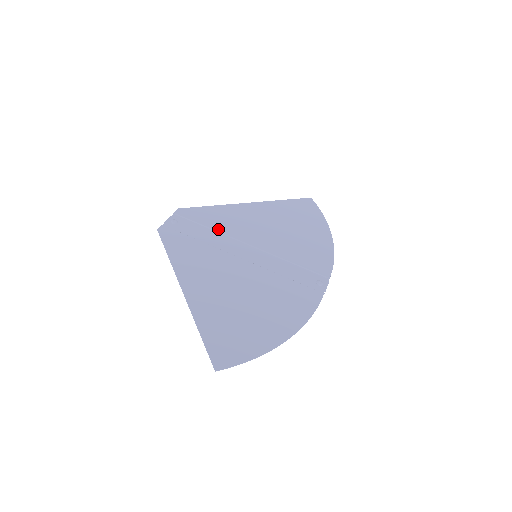
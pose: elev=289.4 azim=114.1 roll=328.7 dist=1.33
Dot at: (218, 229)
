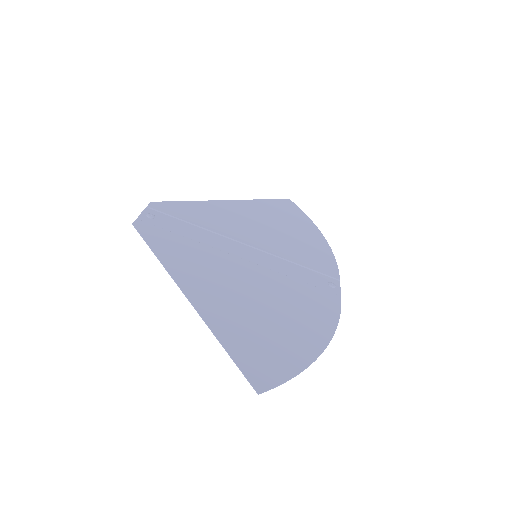
Dot at: (204, 226)
